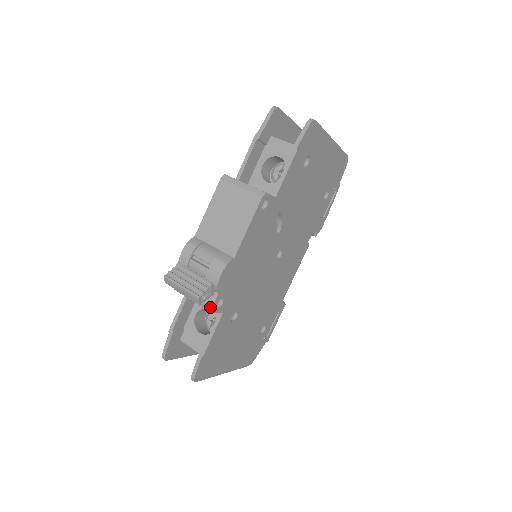
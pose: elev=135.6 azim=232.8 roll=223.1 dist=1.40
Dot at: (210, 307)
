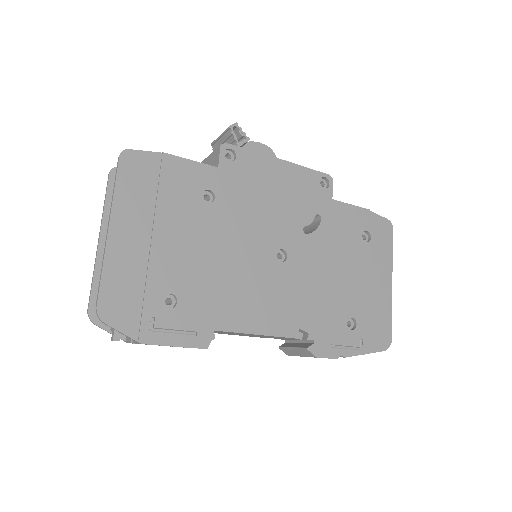
Dot at: (225, 144)
